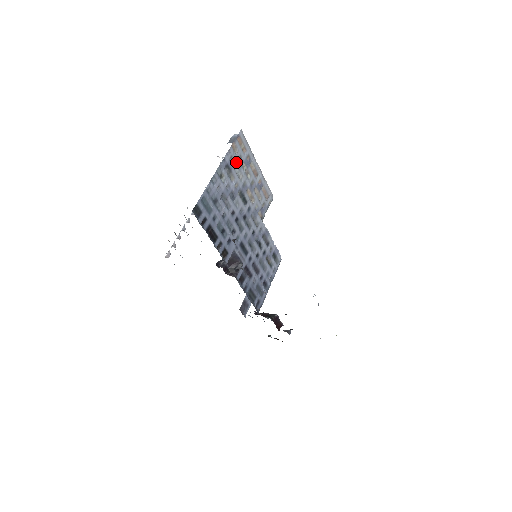
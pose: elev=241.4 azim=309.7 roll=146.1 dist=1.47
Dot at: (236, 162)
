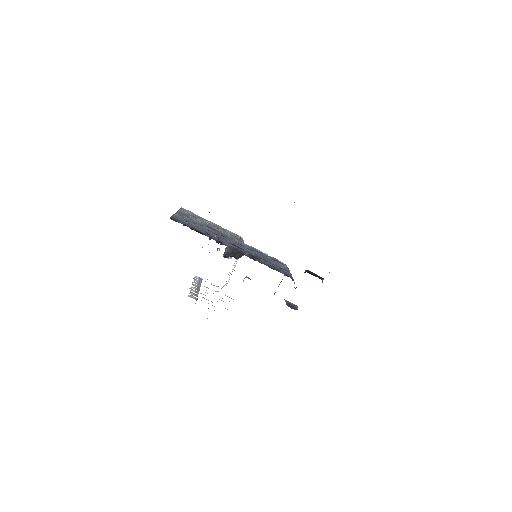
Dot at: (190, 216)
